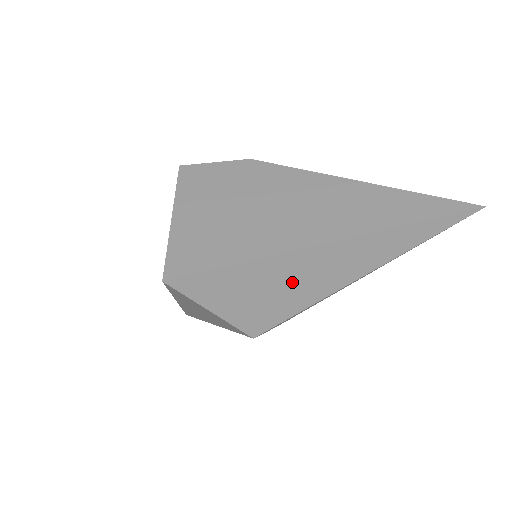
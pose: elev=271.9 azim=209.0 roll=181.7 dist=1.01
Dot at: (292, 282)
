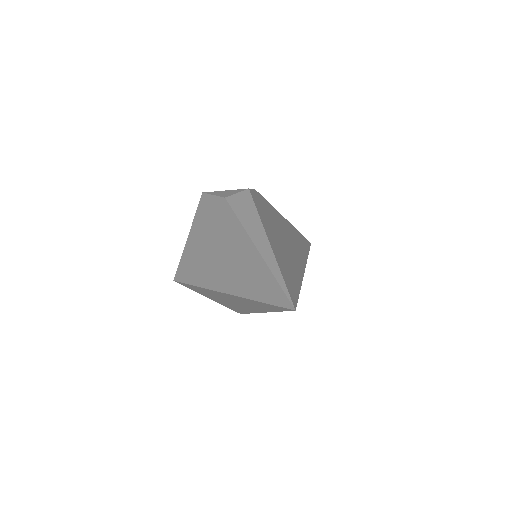
Dot at: (227, 300)
